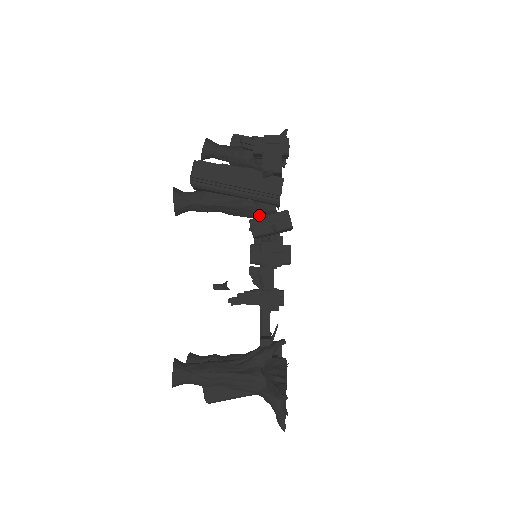
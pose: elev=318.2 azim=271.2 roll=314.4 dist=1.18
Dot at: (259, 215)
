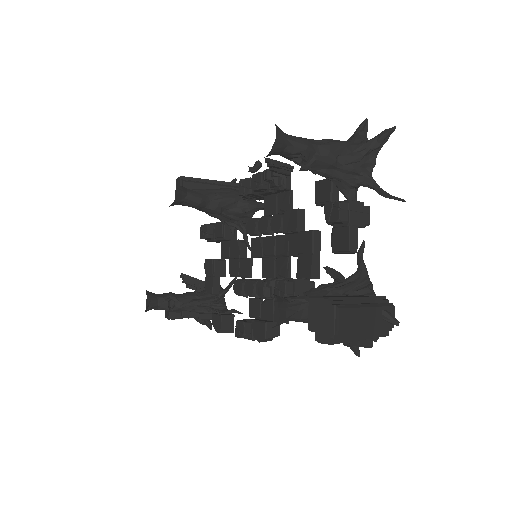
Dot at: occluded
